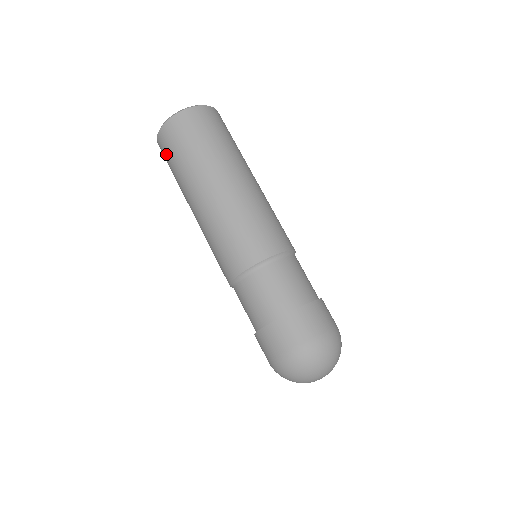
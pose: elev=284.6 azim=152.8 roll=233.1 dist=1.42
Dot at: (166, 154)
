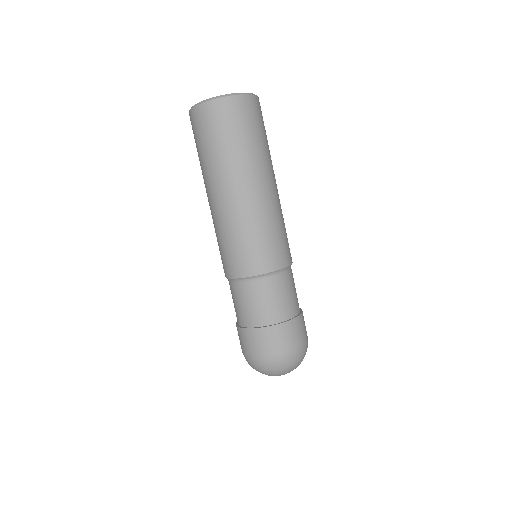
Dot at: (194, 136)
